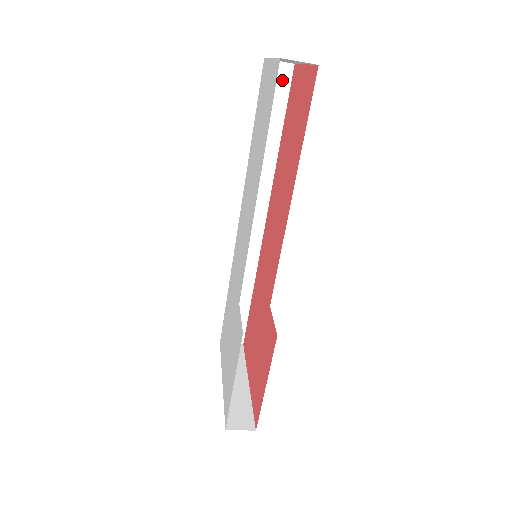
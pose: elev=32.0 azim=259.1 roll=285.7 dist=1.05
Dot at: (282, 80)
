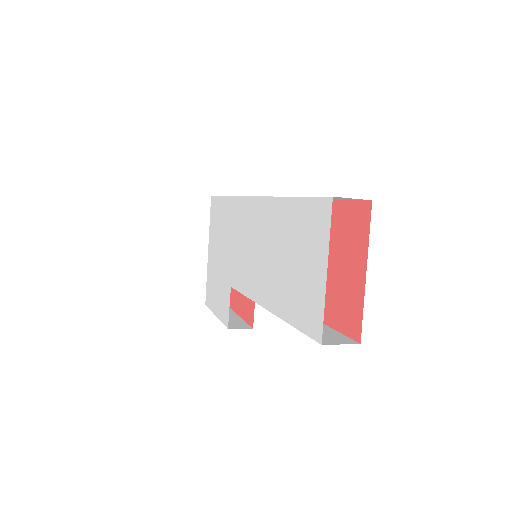
Dot at: (347, 199)
